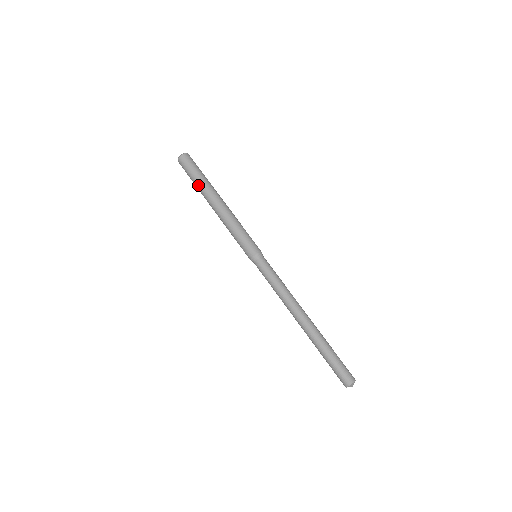
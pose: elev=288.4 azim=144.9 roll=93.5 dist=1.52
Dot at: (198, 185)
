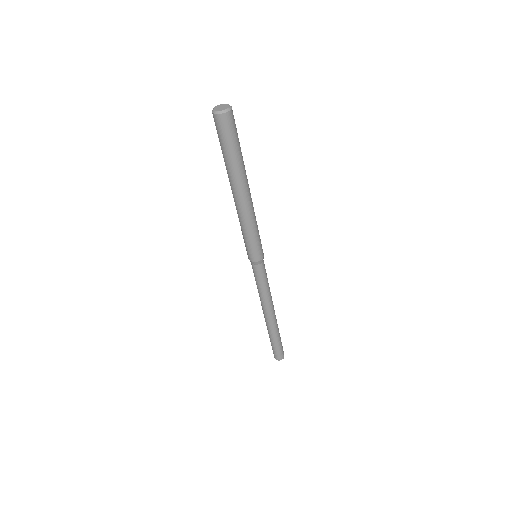
Dot at: (225, 163)
